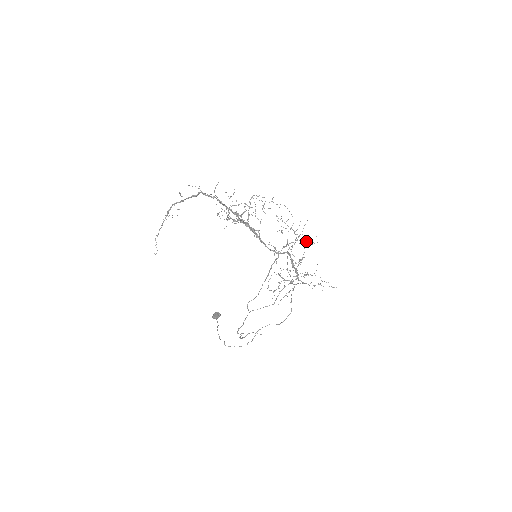
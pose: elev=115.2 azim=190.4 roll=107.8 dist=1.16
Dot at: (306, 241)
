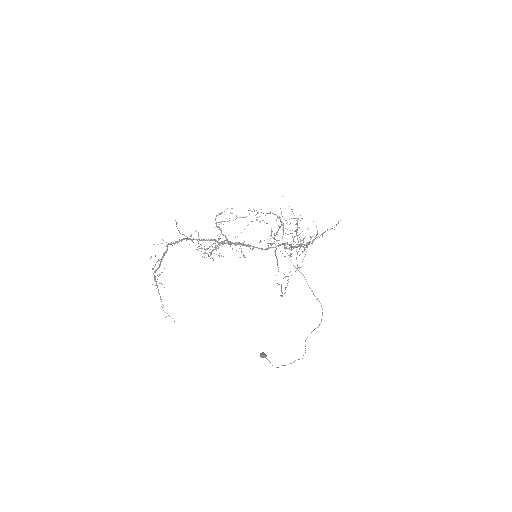
Dot at: occluded
